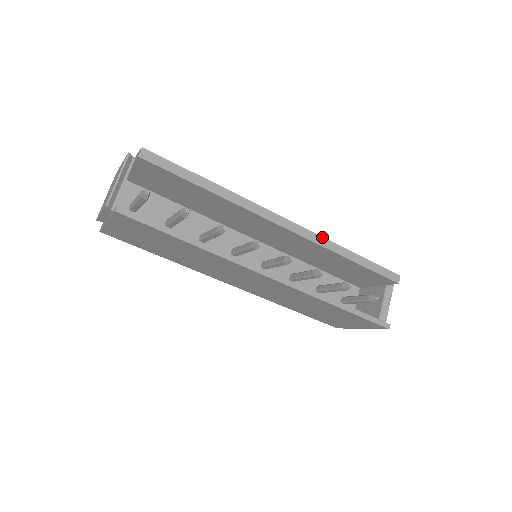
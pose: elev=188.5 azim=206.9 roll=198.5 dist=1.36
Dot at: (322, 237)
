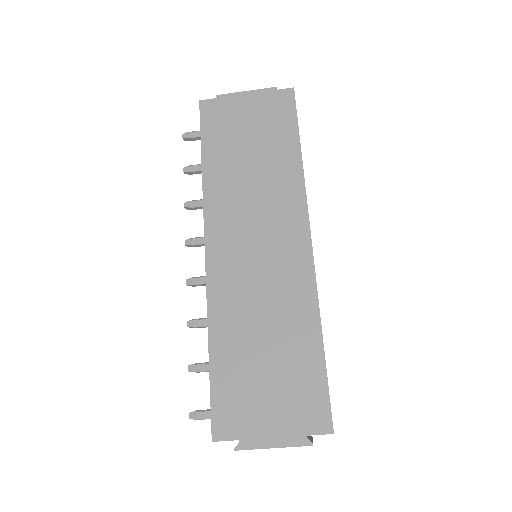
Dot at: occluded
